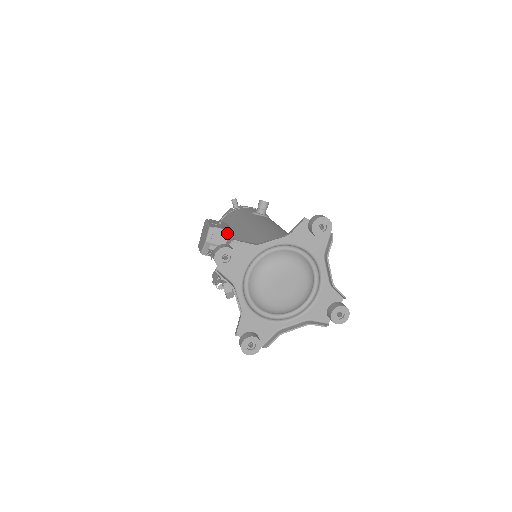
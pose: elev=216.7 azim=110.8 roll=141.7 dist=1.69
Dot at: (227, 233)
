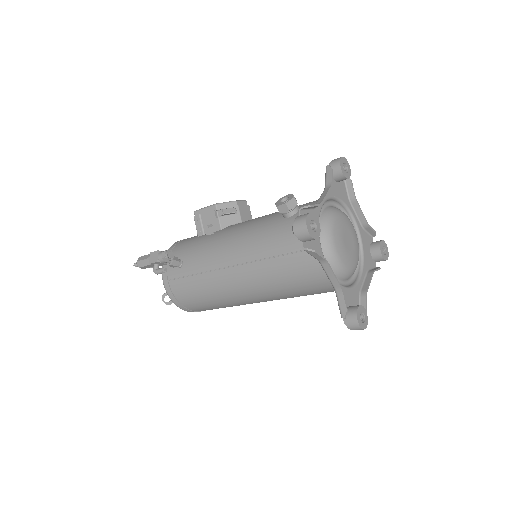
Dot at: occluded
